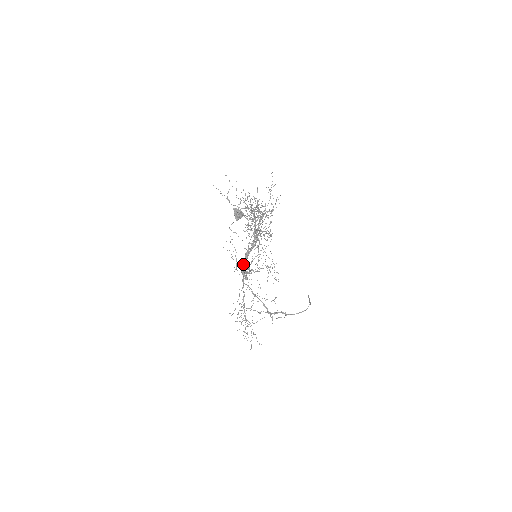
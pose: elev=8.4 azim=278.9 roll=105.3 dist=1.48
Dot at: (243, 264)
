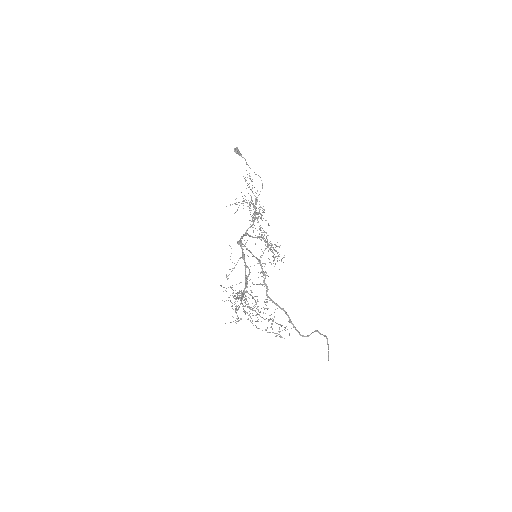
Dot at: (241, 240)
